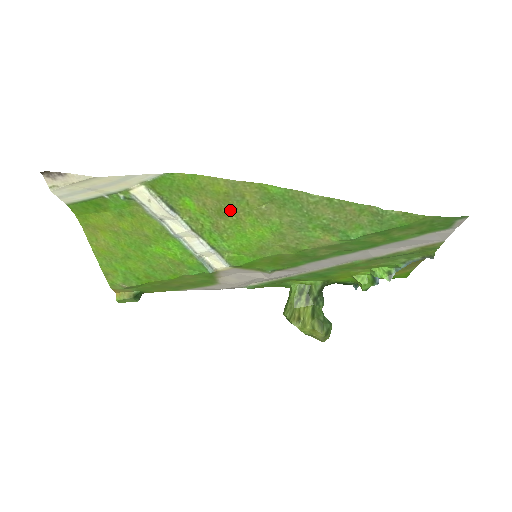
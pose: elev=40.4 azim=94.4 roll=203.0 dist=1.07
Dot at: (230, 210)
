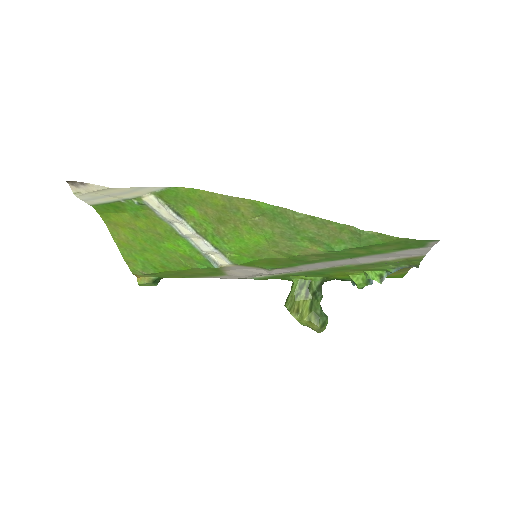
Dot at: (228, 219)
